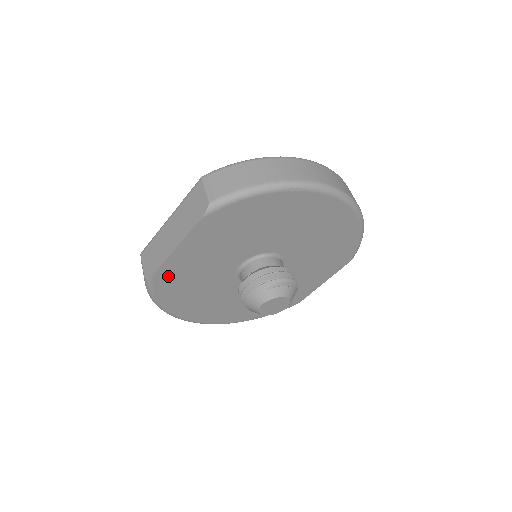
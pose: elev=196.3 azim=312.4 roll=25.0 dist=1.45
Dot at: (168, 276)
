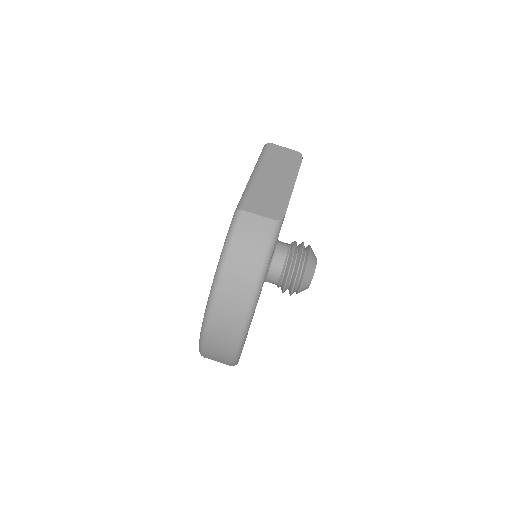
Dot at: occluded
